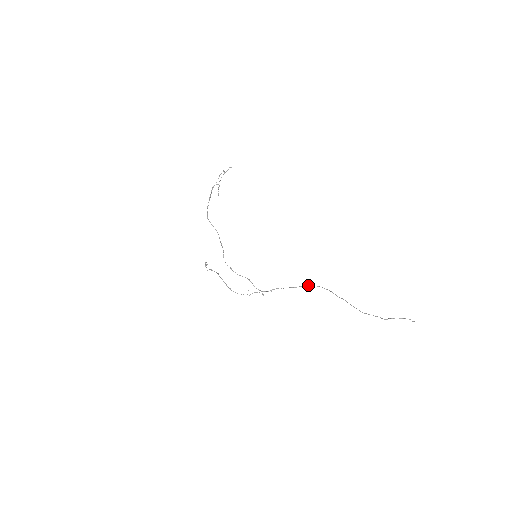
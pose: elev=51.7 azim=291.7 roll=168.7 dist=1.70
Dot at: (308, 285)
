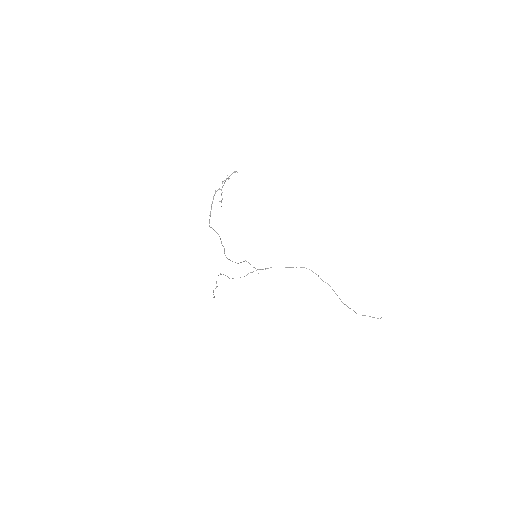
Dot at: occluded
